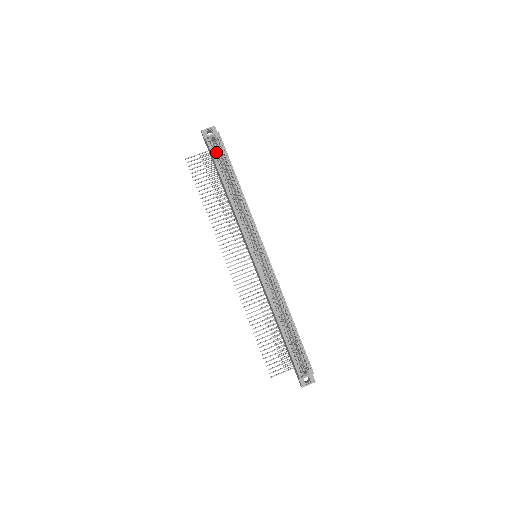
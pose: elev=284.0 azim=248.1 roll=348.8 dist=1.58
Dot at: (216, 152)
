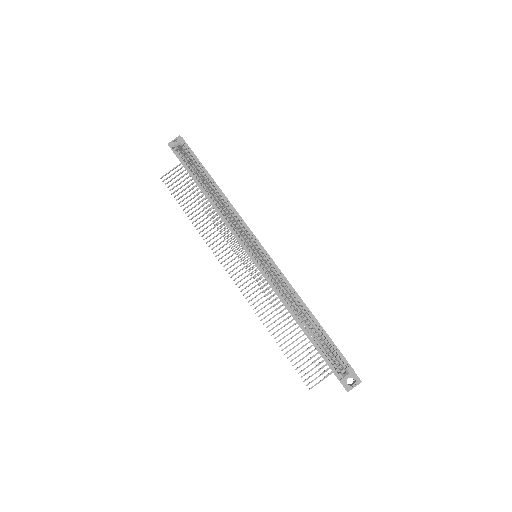
Dot at: (185, 159)
